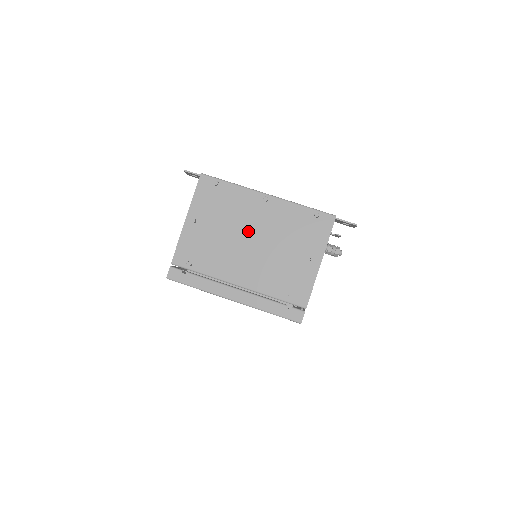
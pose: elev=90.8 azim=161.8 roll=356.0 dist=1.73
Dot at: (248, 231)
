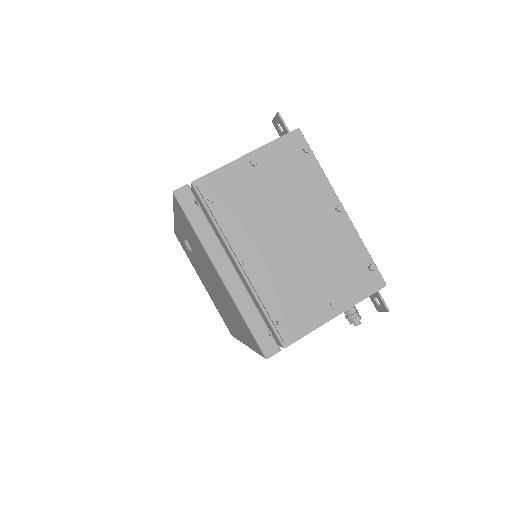
Dot at: (296, 222)
